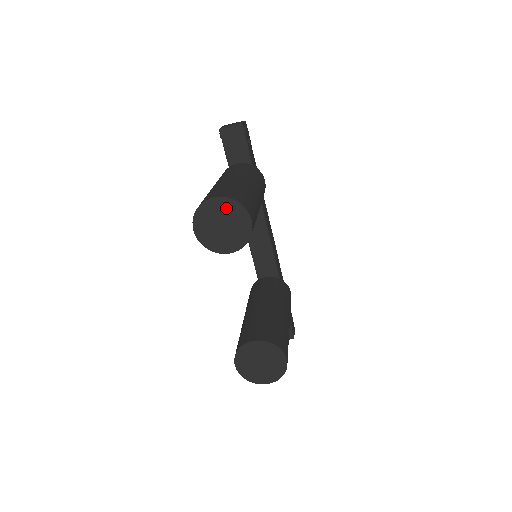
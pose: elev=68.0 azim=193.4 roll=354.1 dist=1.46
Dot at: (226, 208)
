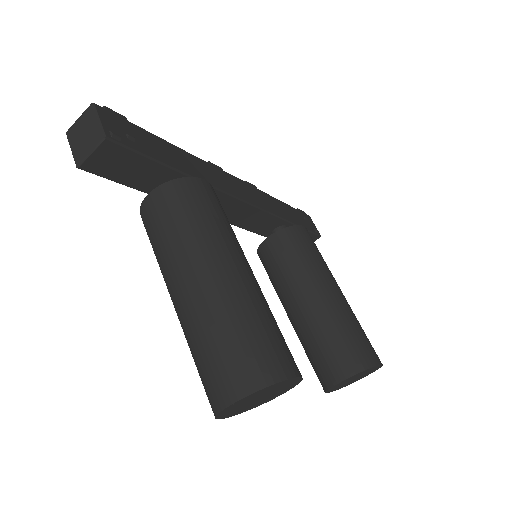
Dot at: (255, 396)
